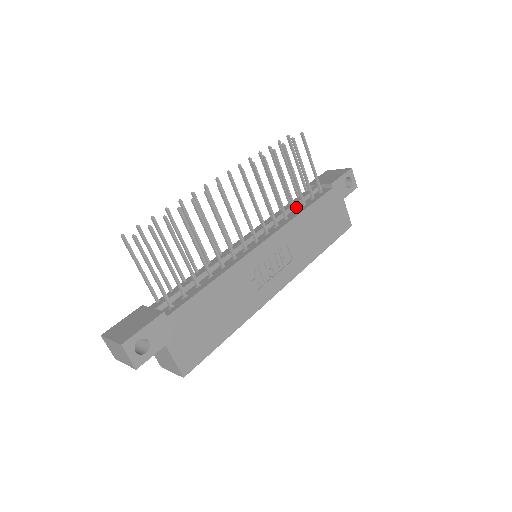
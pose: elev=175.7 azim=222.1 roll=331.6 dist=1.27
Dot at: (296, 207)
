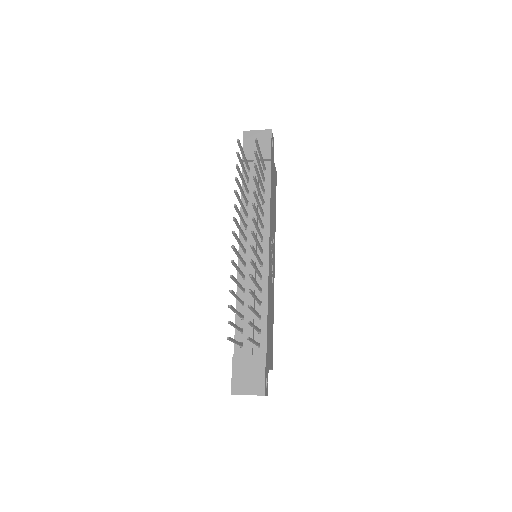
Dot at: (258, 196)
